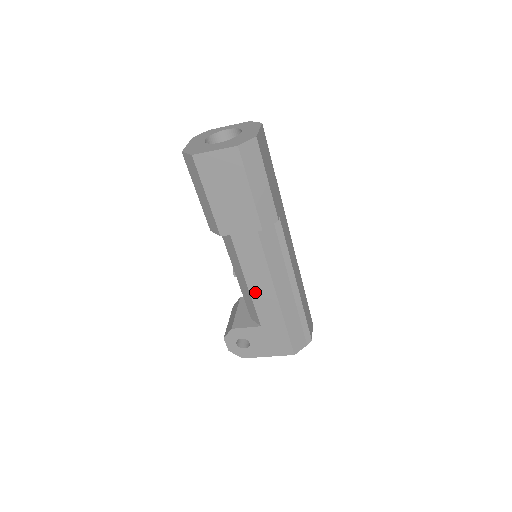
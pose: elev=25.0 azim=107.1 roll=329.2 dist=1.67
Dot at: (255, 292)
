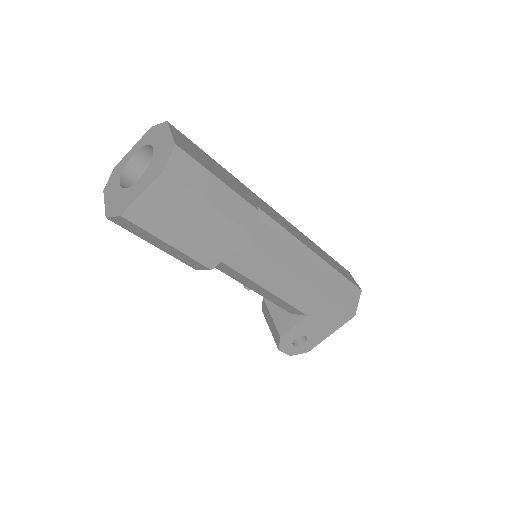
Dot at: (281, 292)
